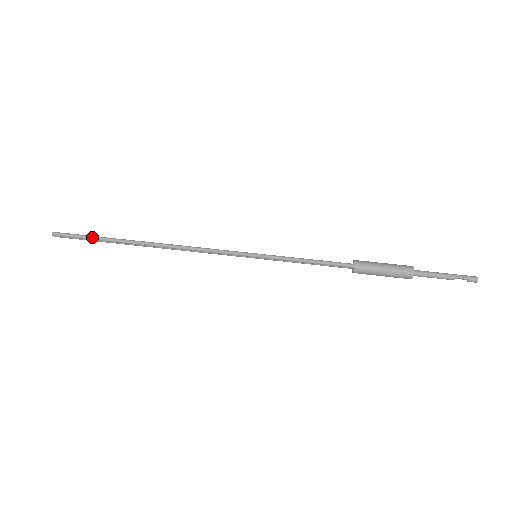
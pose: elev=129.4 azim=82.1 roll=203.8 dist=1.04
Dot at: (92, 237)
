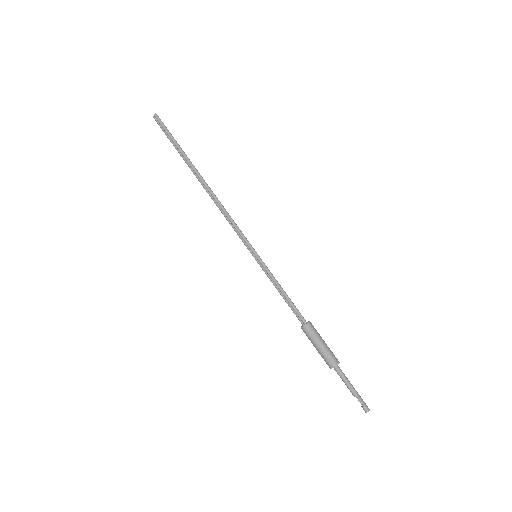
Dot at: (175, 141)
